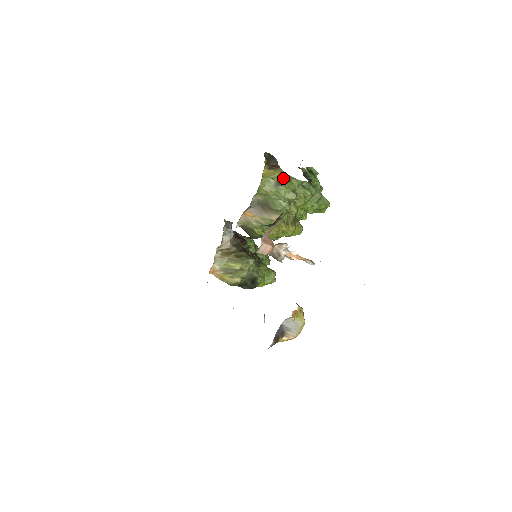
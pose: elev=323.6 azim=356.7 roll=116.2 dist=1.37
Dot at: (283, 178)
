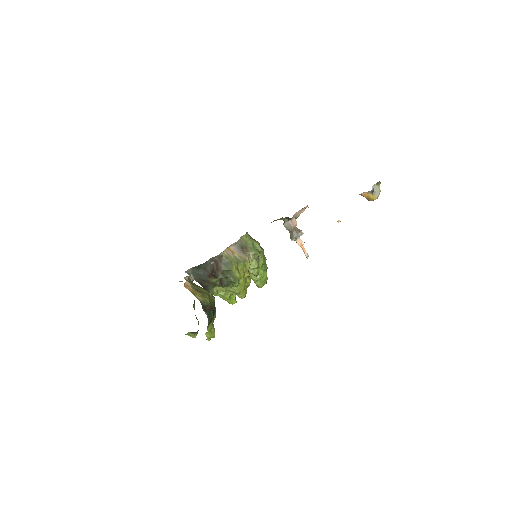
Dot at: occluded
